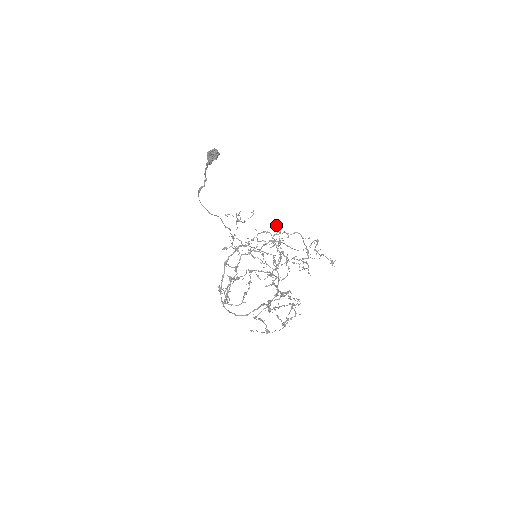
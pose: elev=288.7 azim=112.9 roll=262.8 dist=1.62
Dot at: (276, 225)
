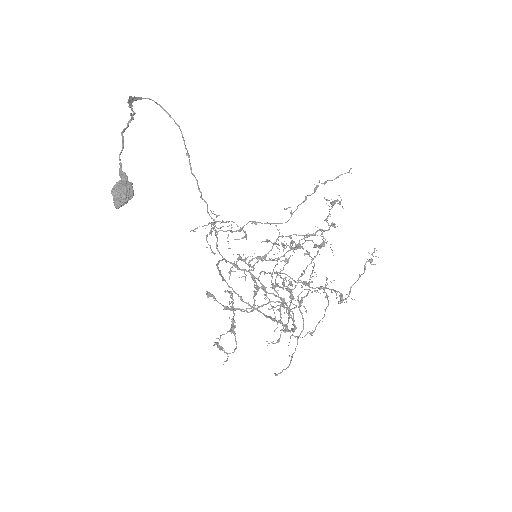
Dot at: occluded
